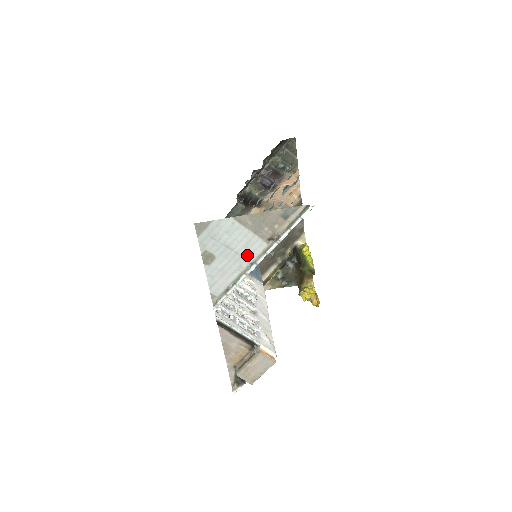
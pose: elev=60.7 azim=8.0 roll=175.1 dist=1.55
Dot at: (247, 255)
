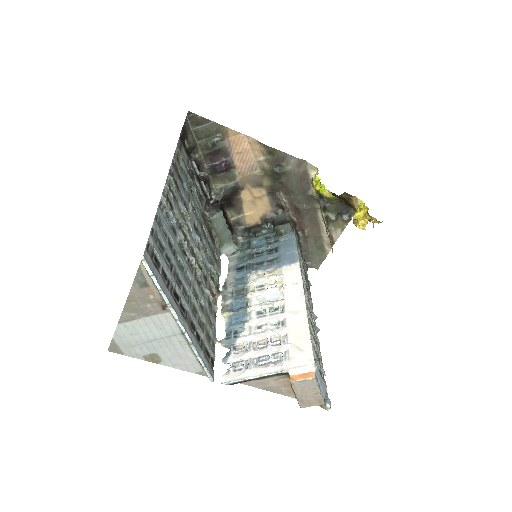
Dot at: (170, 332)
